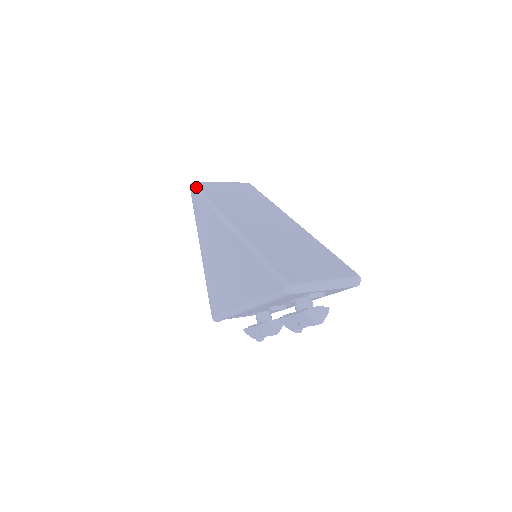
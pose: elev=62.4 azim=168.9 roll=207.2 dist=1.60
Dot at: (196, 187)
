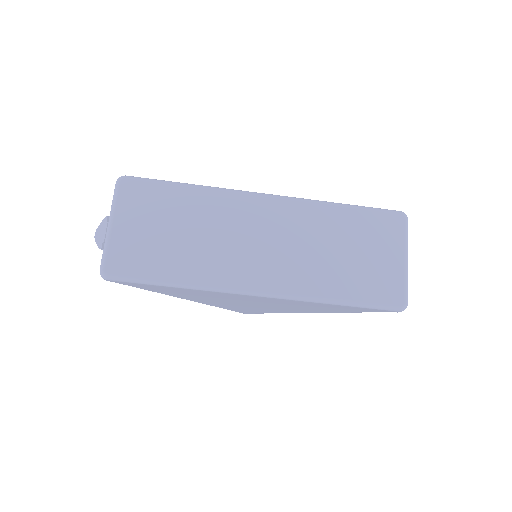
Dot at: (126, 279)
